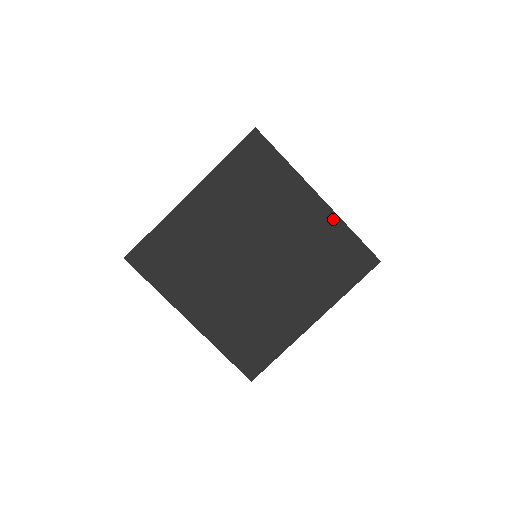
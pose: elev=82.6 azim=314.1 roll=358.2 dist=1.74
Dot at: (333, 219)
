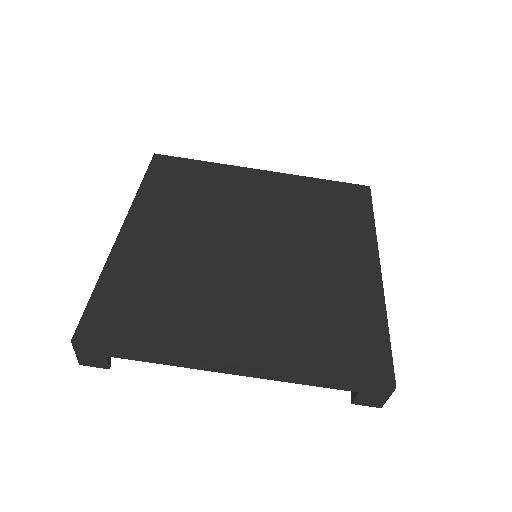
Dot at: (375, 294)
